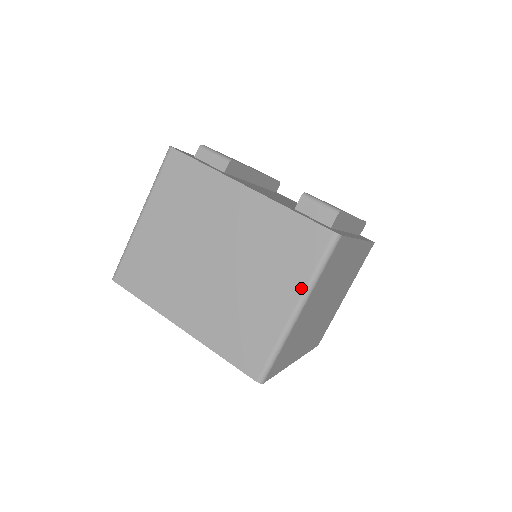
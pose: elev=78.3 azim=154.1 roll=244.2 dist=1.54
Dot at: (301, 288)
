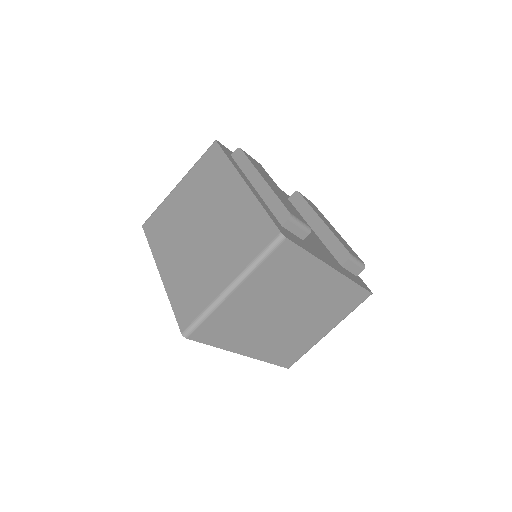
Dot at: (338, 322)
